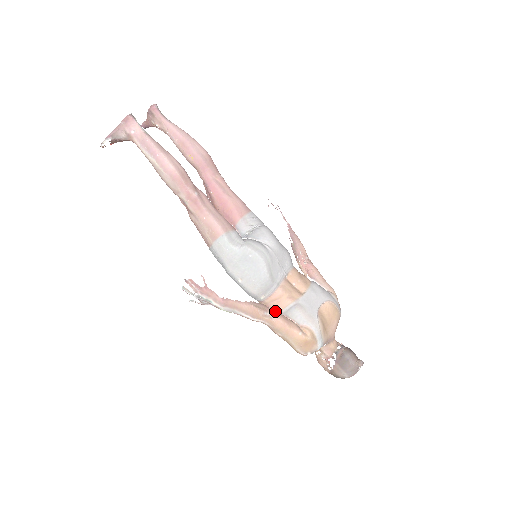
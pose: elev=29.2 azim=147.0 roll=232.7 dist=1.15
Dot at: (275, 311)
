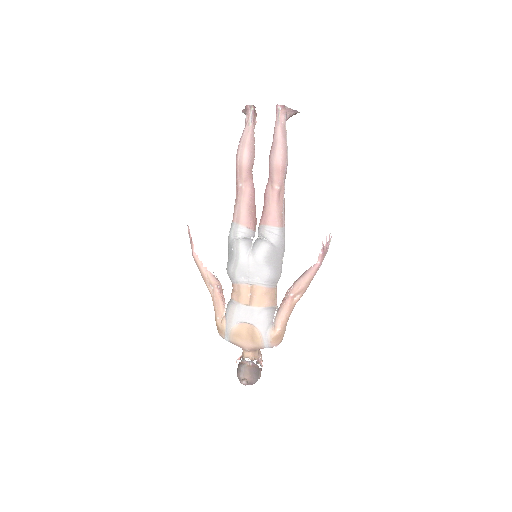
Dot at: (218, 291)
